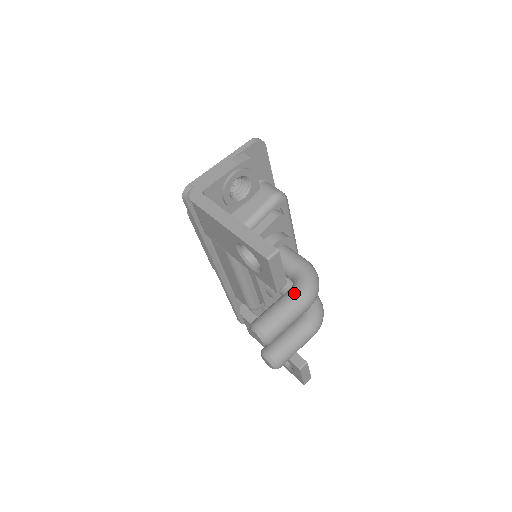
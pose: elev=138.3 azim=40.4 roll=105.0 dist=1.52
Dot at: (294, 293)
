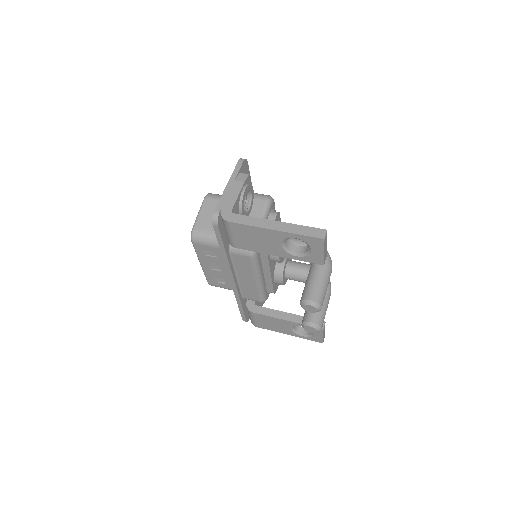
Dot at: (320, 265)
